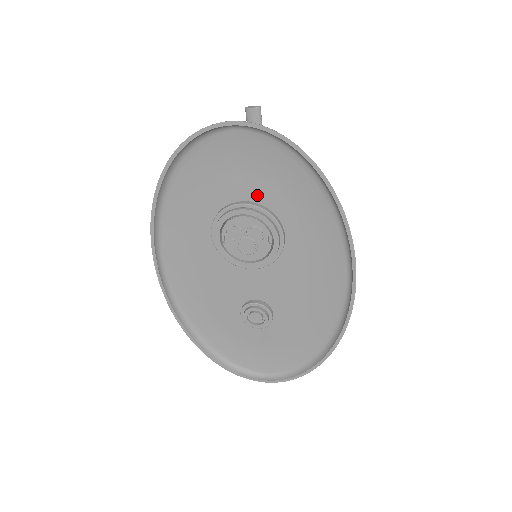
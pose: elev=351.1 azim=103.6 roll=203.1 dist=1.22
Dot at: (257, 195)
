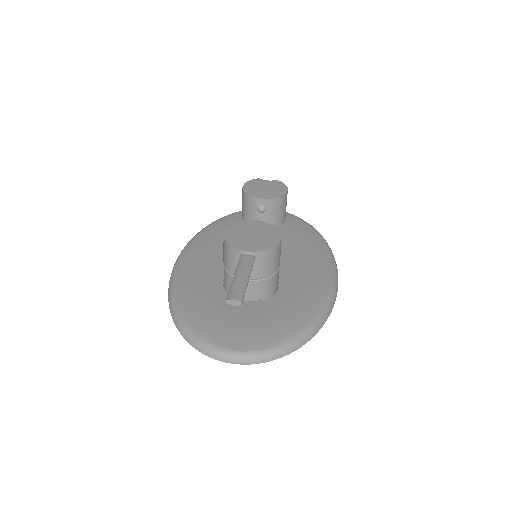
Dot at: (256, 309)
